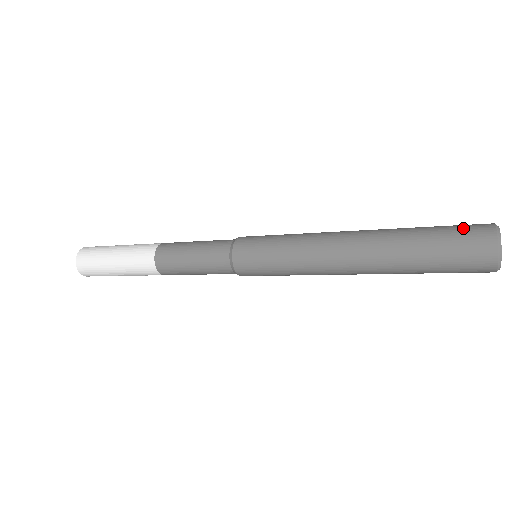
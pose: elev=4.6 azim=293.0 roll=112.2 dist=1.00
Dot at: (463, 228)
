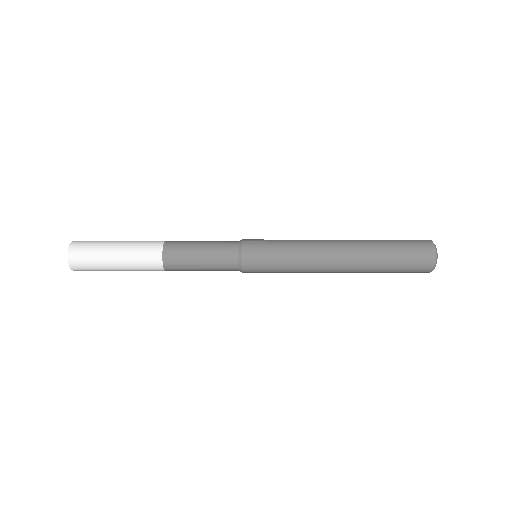
Dot at: (409, 240)
